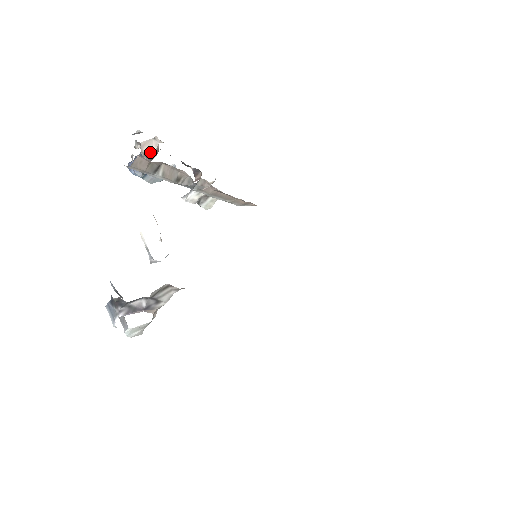
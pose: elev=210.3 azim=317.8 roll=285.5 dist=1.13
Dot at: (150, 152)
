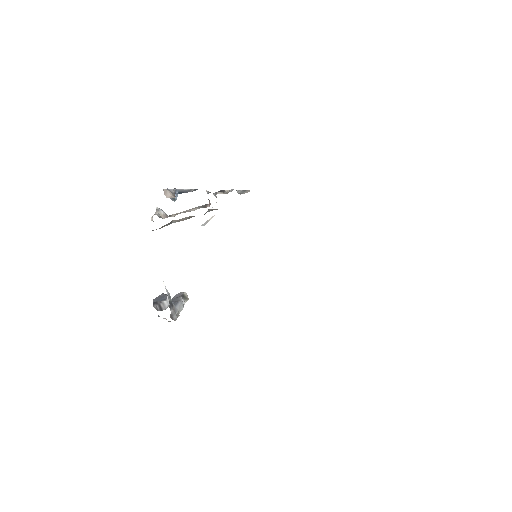
Dot at: (170, 197)
